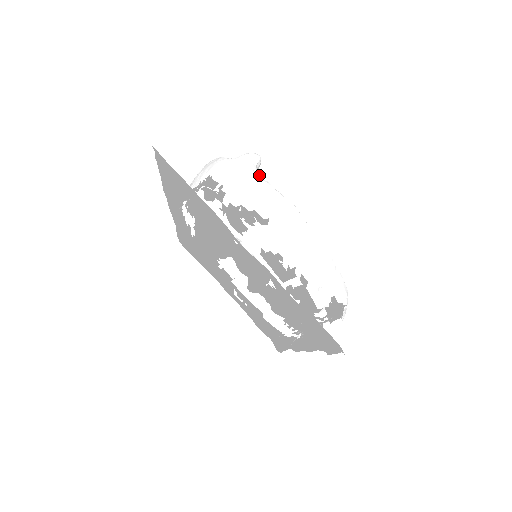
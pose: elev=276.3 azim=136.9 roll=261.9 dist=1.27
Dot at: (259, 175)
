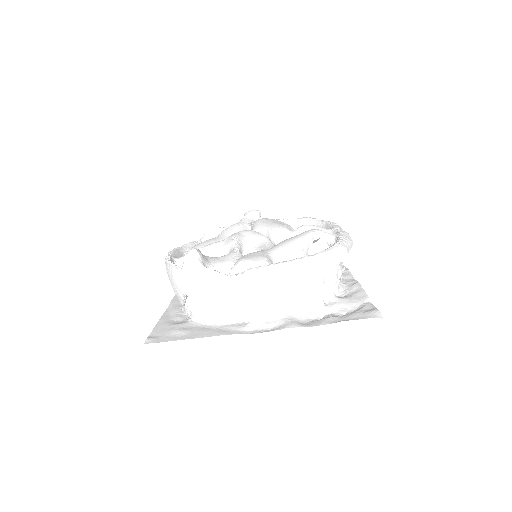
Dot at: (211, 273)
